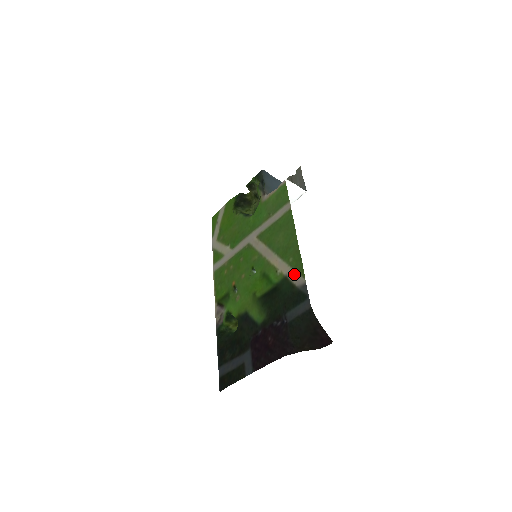
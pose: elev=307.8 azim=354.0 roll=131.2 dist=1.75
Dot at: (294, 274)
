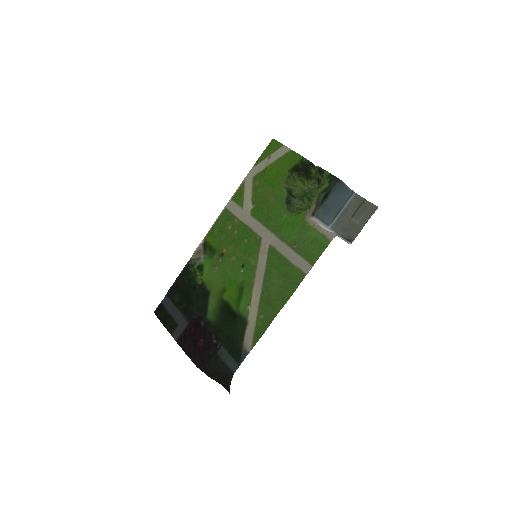
Dot at: (251, 332)
